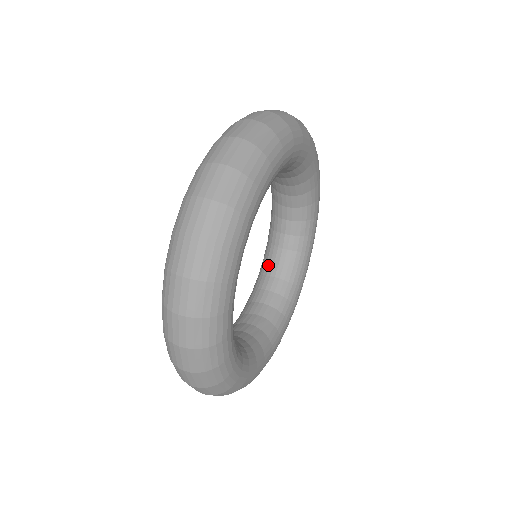
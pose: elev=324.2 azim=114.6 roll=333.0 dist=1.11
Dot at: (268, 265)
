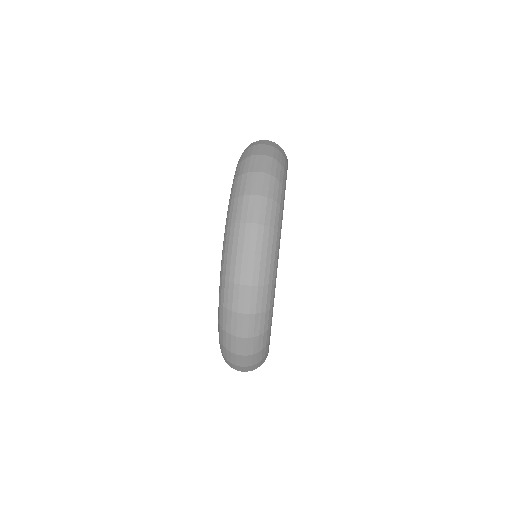
Dot at: occluded
